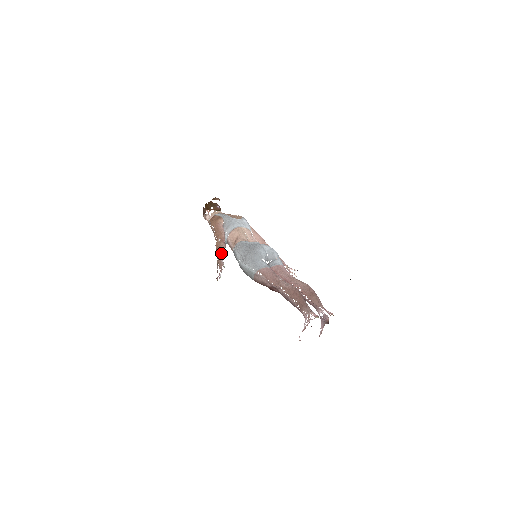
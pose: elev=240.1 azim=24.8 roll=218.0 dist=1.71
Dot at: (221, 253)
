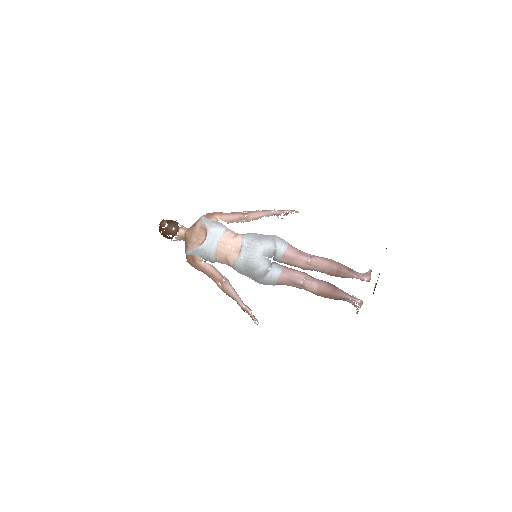
Dot at: (235, 299)
